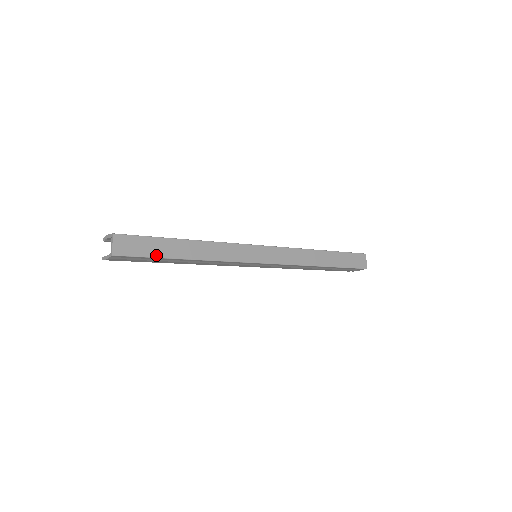
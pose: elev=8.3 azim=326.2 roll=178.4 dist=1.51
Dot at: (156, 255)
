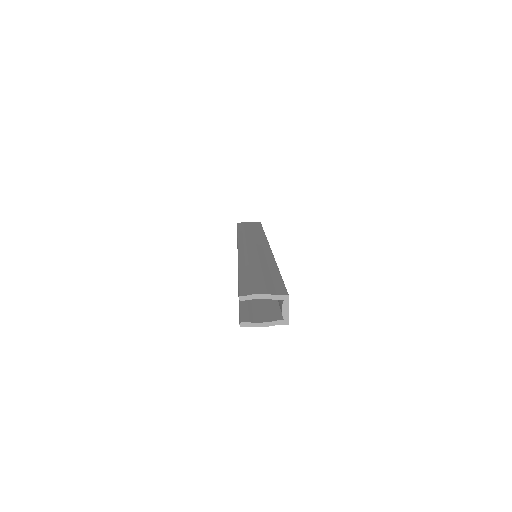
Dot at: occluded
